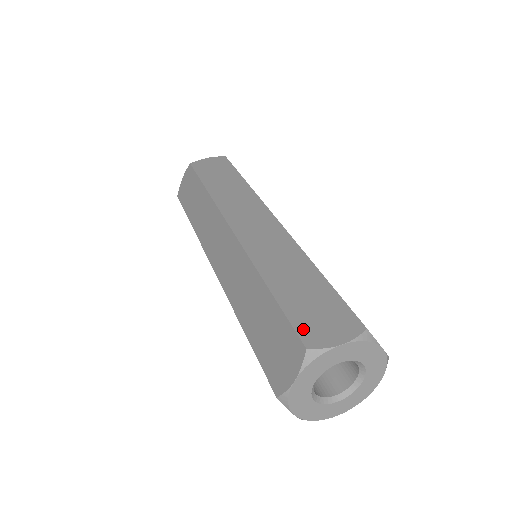
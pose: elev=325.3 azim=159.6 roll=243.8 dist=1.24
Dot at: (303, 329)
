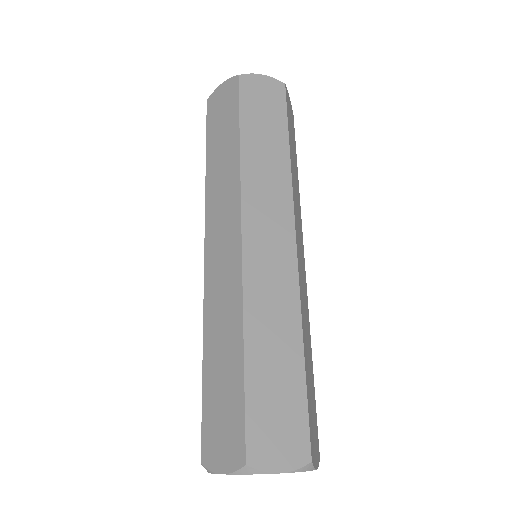
Dot at: (206, 438)
